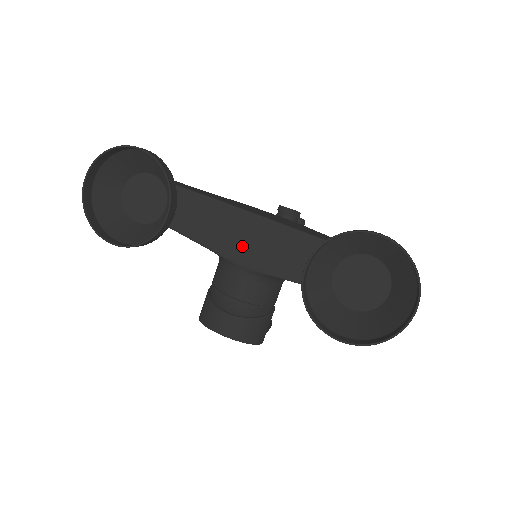
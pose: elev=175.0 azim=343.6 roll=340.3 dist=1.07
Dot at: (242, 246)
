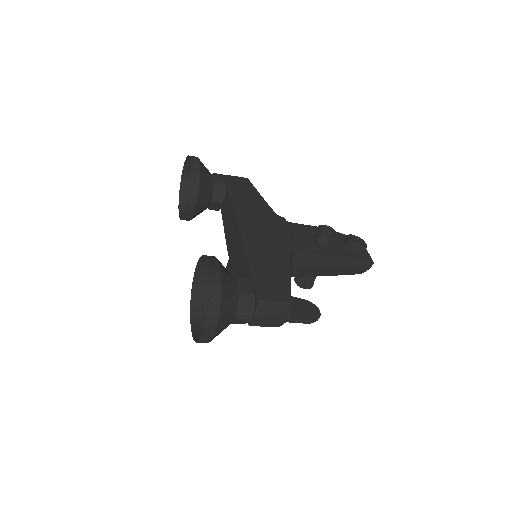
Dot at: (231, 243)
